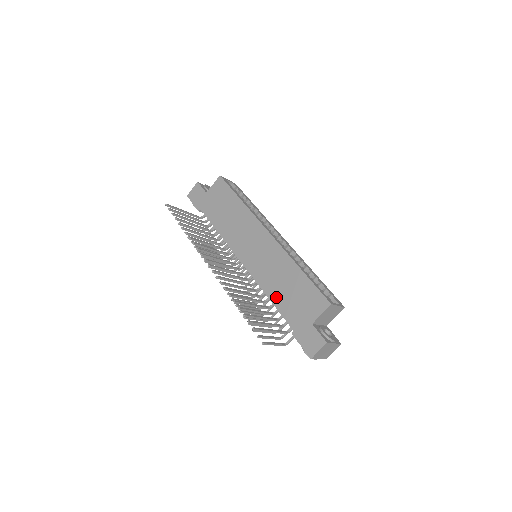
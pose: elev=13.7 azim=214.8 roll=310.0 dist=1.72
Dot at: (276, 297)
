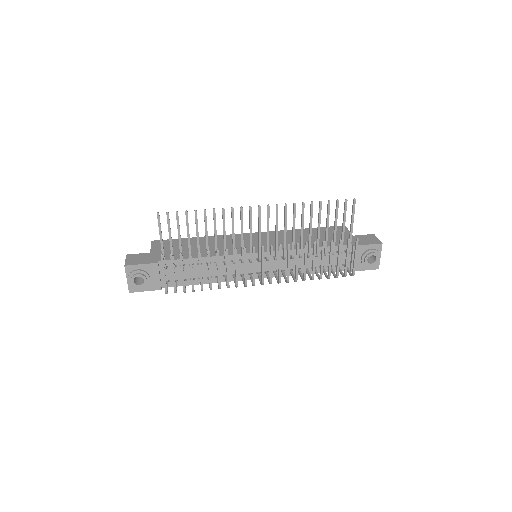
Dot at: occluded
